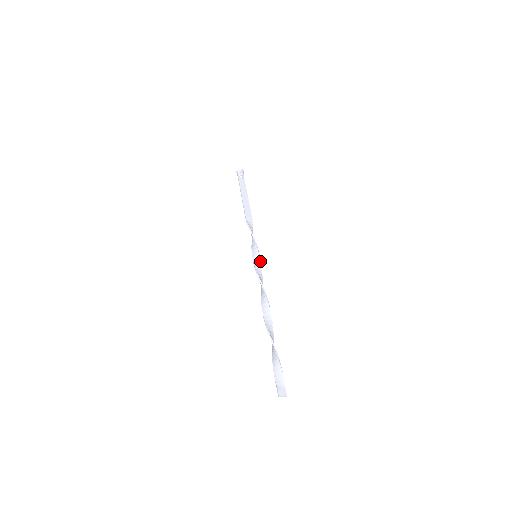
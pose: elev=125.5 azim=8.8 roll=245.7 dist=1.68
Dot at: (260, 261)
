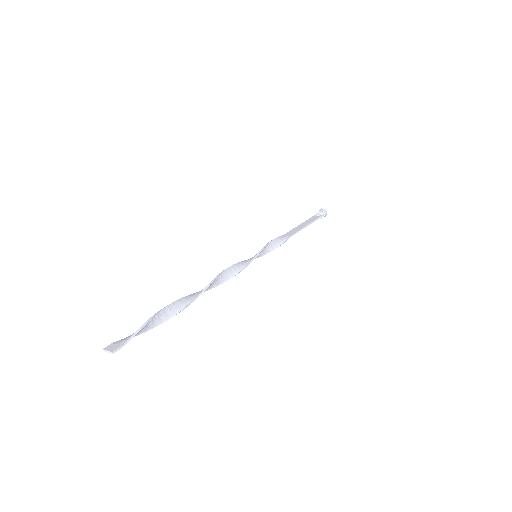
Dot at: (253, 257)
